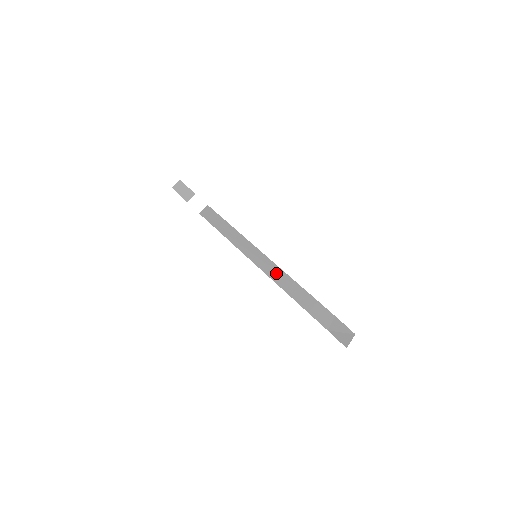
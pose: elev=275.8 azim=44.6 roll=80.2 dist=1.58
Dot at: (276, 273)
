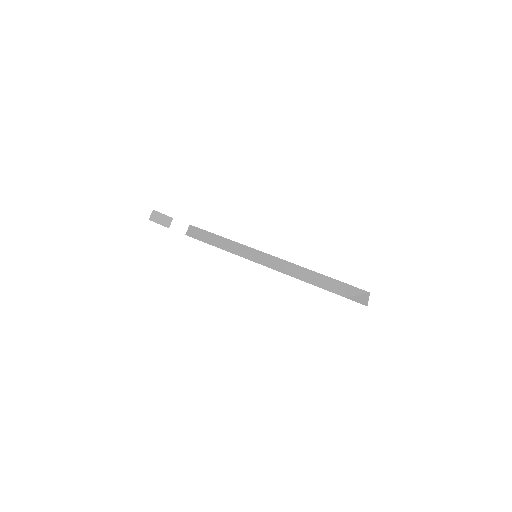
Dot at: (280, 265)
